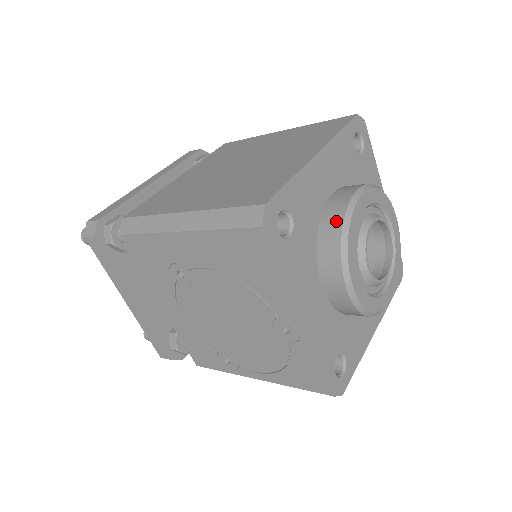
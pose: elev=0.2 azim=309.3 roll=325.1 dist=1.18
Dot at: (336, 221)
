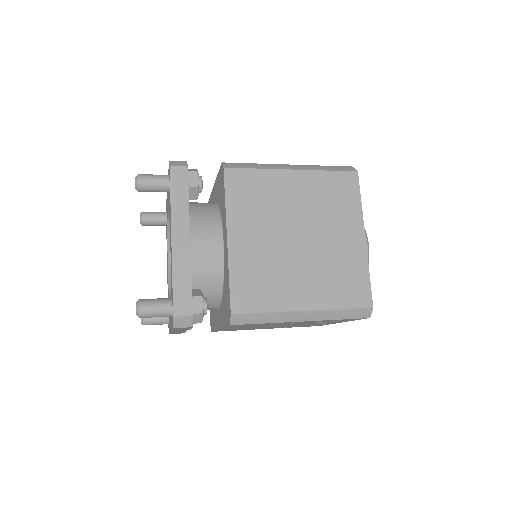
Dot at: occluded
